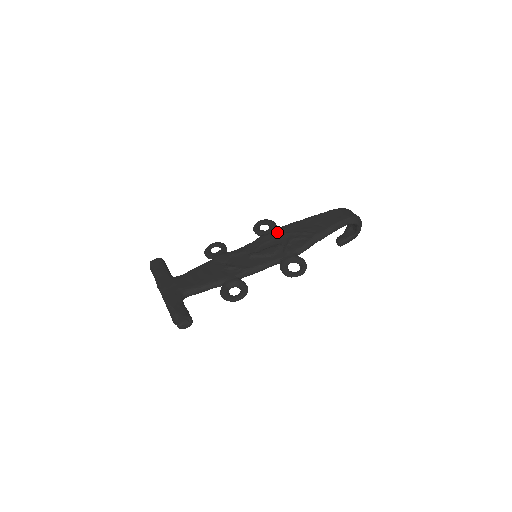
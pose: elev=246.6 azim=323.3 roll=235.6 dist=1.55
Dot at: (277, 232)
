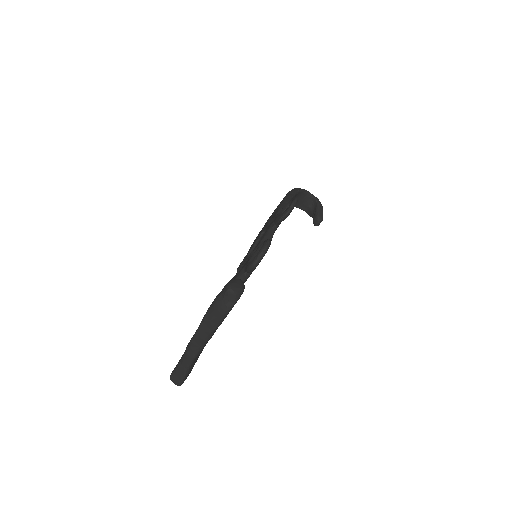
Dot at: occluded
